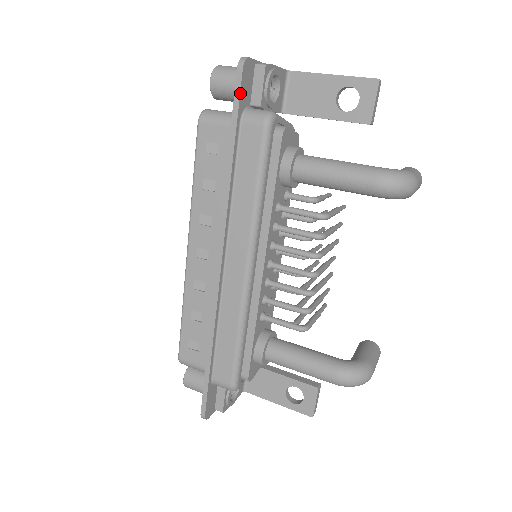
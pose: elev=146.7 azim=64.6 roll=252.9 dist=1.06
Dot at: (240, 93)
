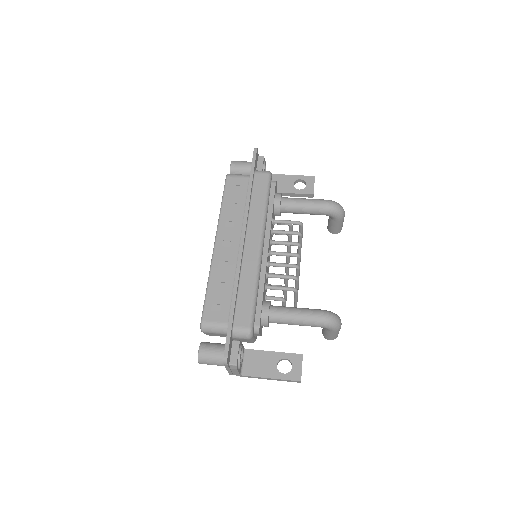
Dot at: (255, 160)
